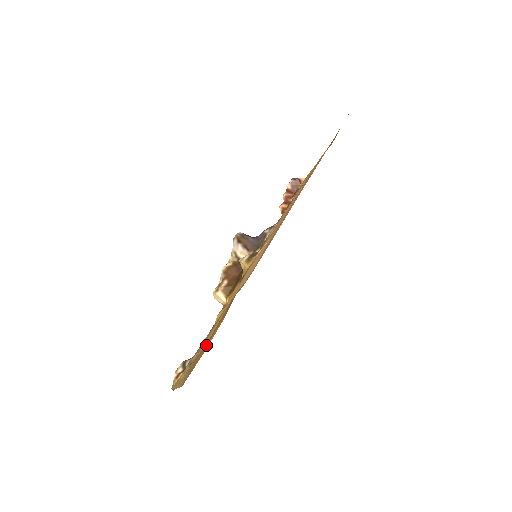
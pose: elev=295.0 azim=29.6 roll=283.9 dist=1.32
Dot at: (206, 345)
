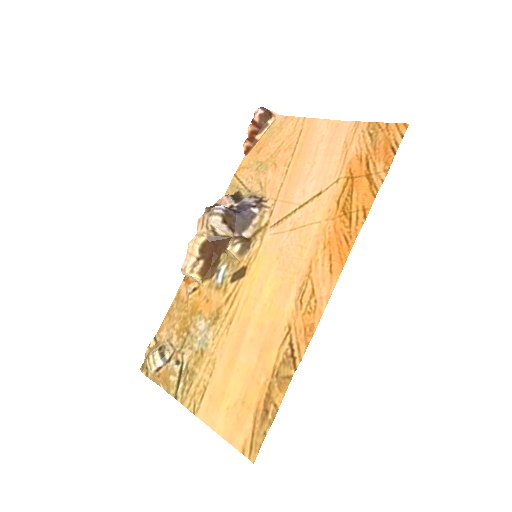
Dot at: (261, 411)
